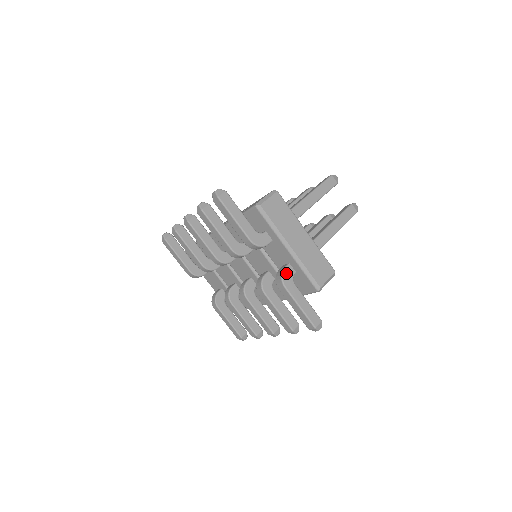
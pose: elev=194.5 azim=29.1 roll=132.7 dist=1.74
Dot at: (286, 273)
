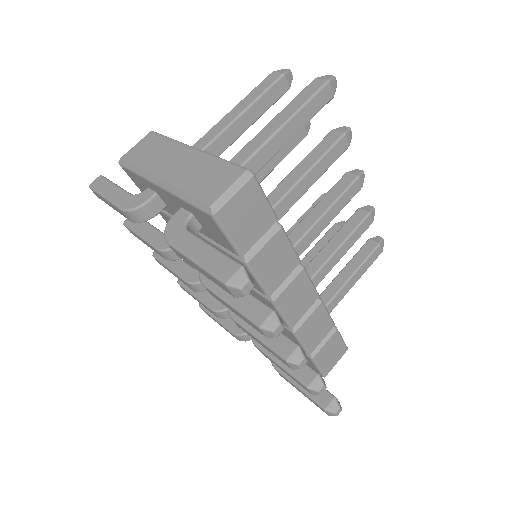
Dot at: (172, 222)
